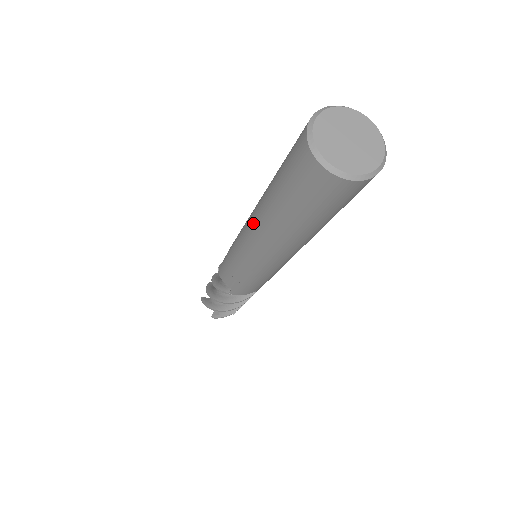
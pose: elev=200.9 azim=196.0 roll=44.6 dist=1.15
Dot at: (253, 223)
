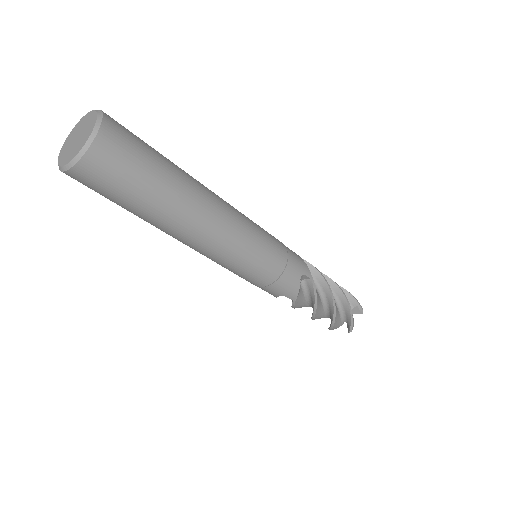
Dot at: occluded
